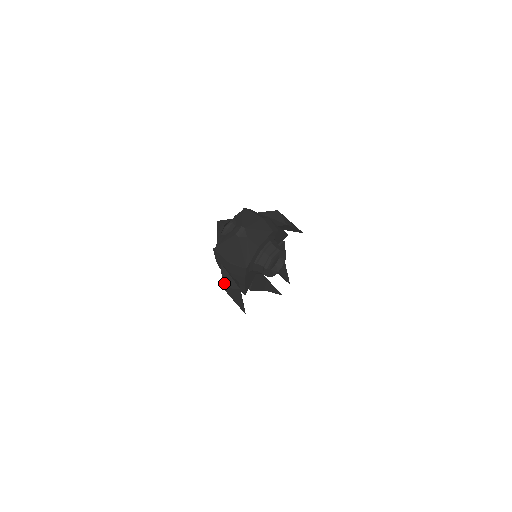
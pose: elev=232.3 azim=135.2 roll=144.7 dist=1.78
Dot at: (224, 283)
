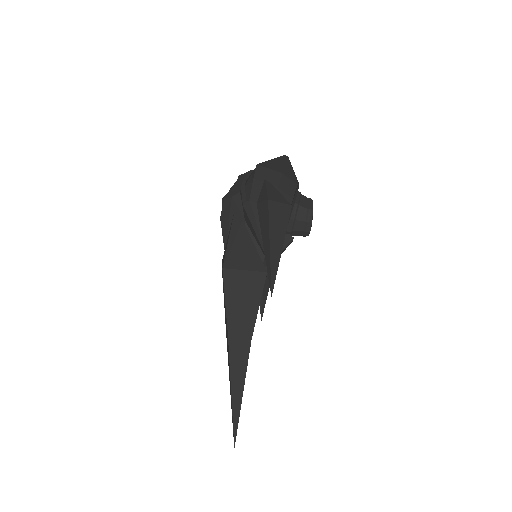
Dot at: (270, 196)
